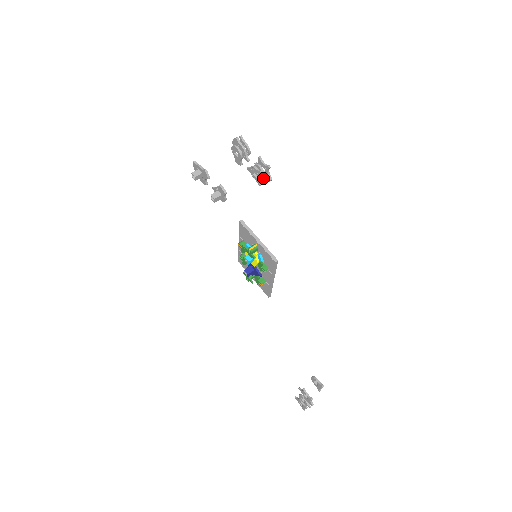
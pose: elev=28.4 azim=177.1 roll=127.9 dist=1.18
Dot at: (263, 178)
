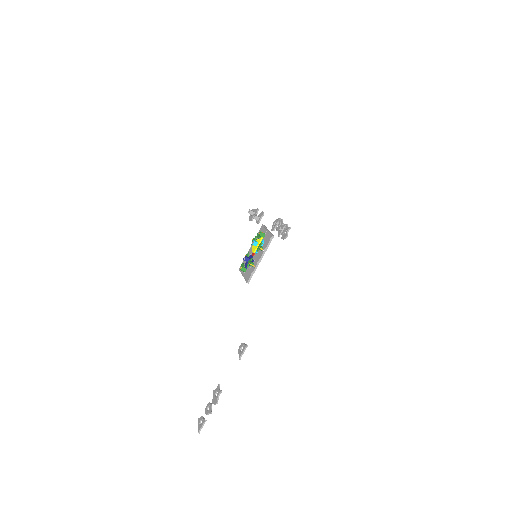
Dot at: (283, 233)
